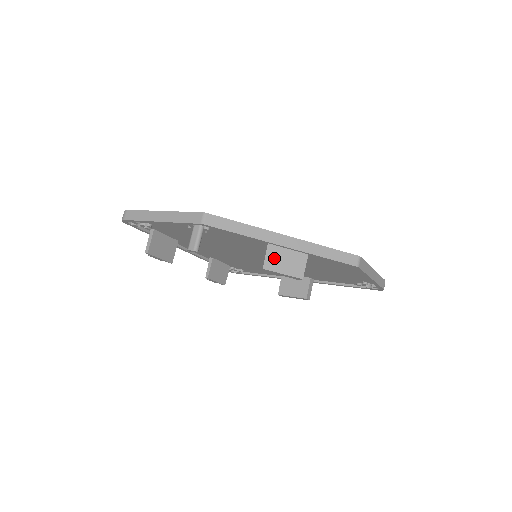
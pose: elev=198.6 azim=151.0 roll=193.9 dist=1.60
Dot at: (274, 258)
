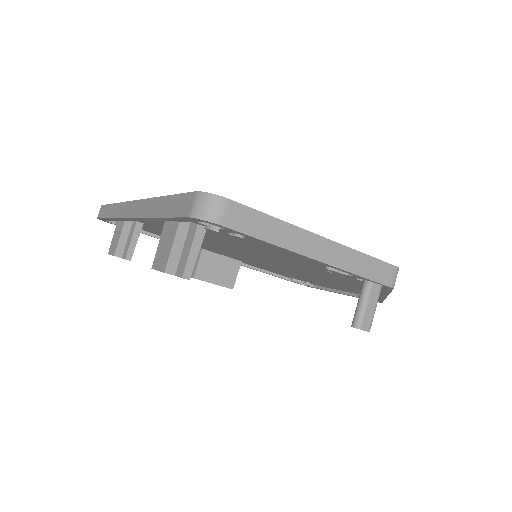
Dot at: occluded
